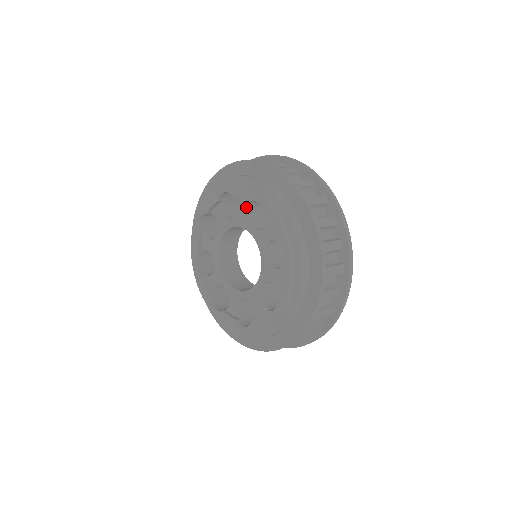
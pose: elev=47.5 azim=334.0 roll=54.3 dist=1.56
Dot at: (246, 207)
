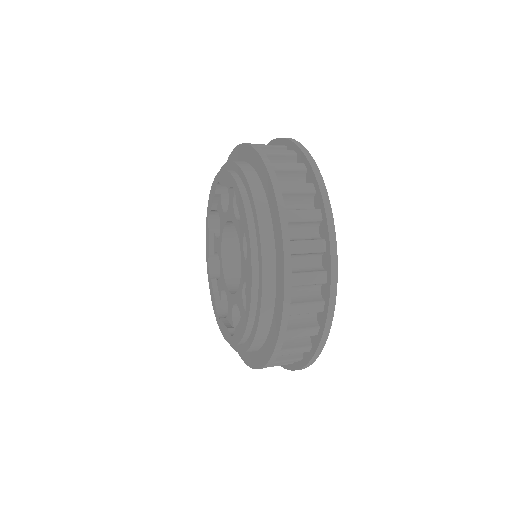
Dot at: occluded
